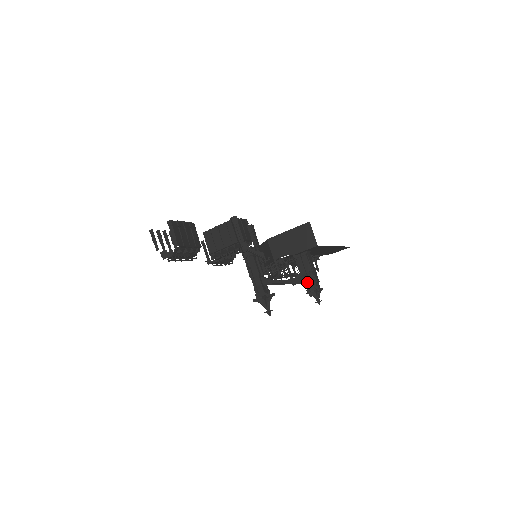
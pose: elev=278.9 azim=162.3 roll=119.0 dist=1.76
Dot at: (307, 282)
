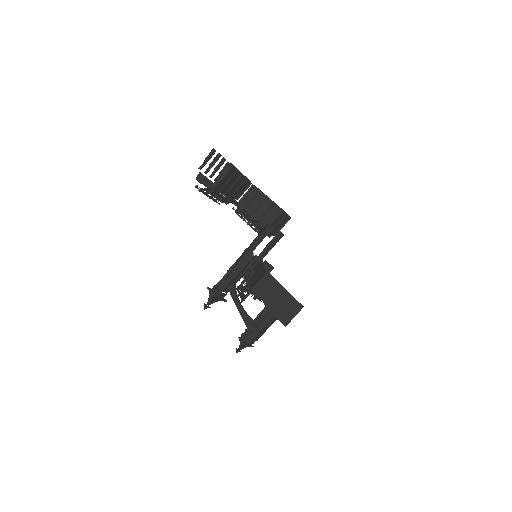
Dot at: (249, 331)
